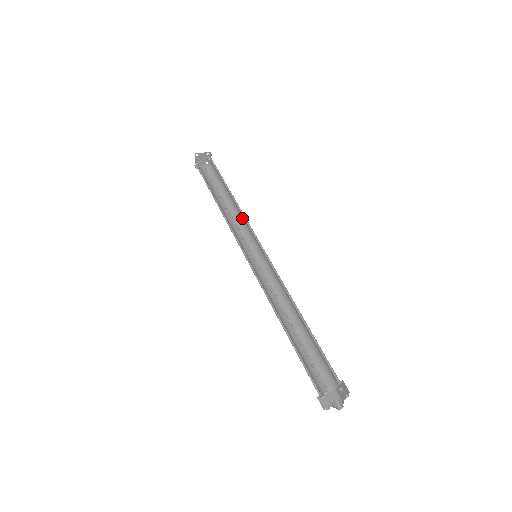
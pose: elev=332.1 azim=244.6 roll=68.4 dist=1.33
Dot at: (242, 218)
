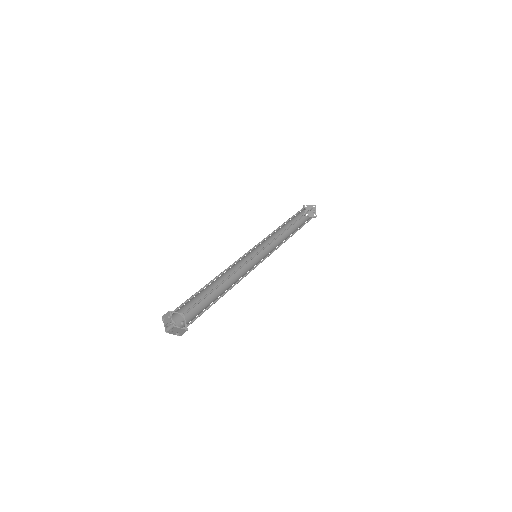
Dot at: occluded
